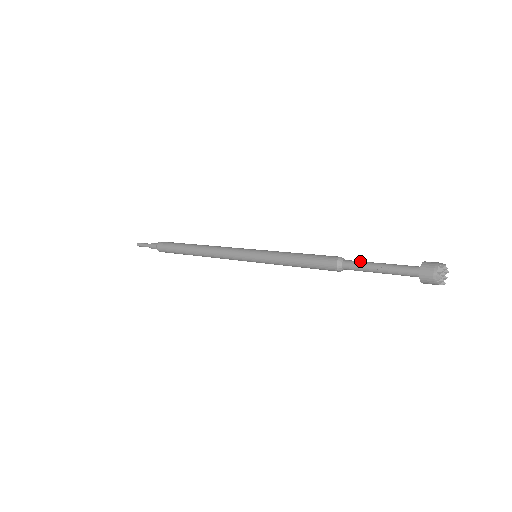
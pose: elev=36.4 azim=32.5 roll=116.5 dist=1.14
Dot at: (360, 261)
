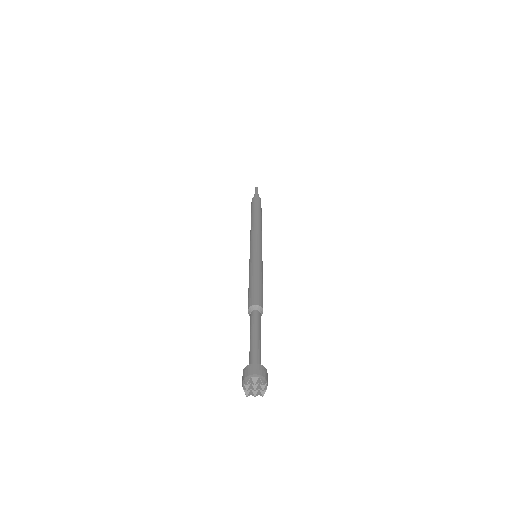
Dot at: (251, 322)
